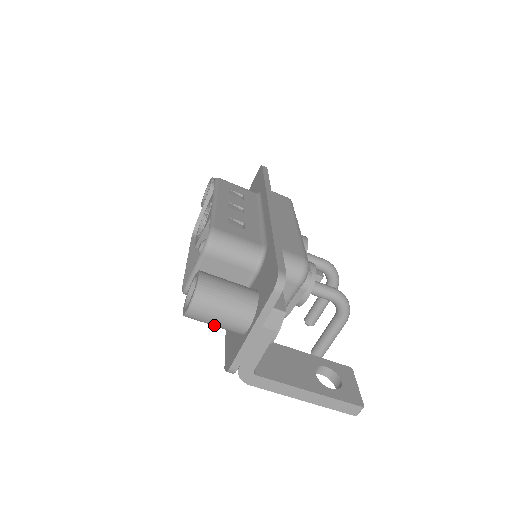
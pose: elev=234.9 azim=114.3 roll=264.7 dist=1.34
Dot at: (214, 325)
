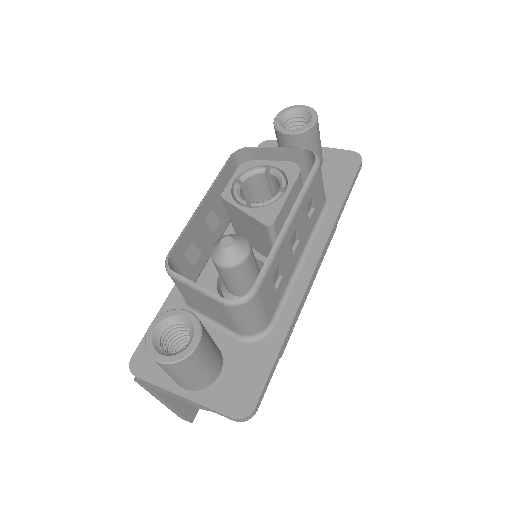
Dot at: occluded
